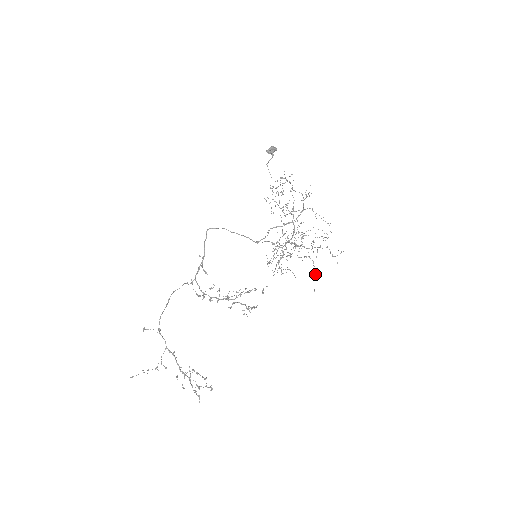
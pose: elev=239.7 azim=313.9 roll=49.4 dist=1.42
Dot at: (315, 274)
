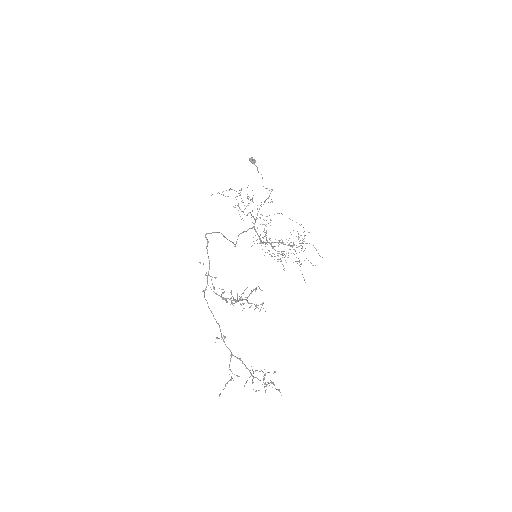
Dot at: occluded
